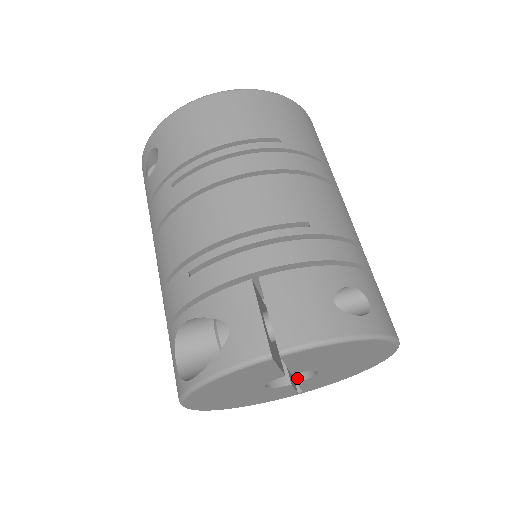
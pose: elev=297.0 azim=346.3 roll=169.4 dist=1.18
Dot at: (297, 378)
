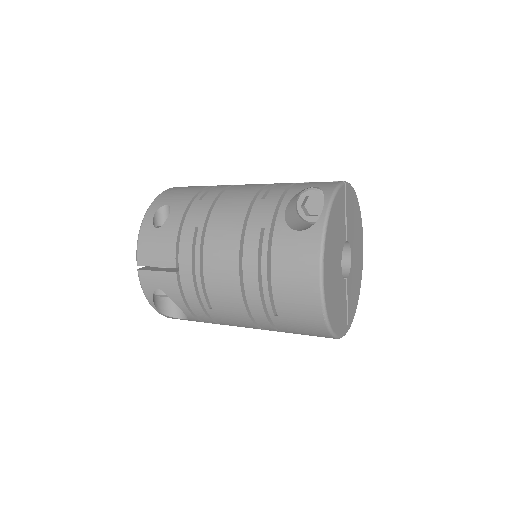
Dot at: (344, 277)
